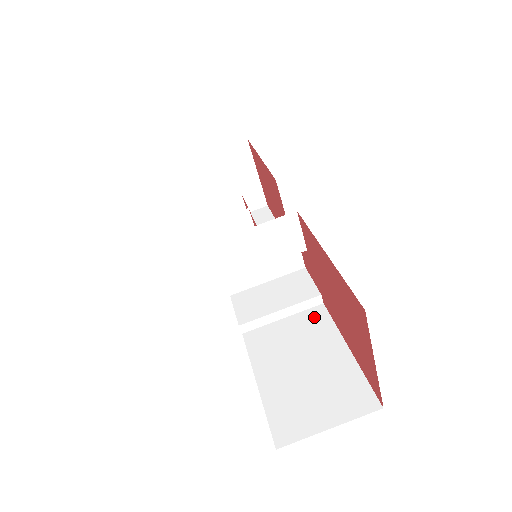
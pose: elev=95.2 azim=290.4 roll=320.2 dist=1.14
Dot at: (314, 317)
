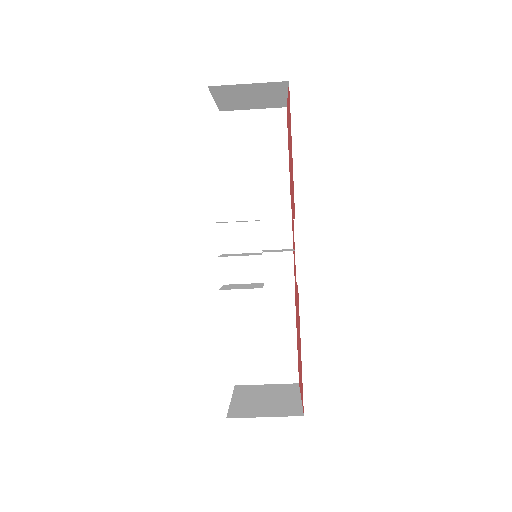
Dot at: (284, 297)
